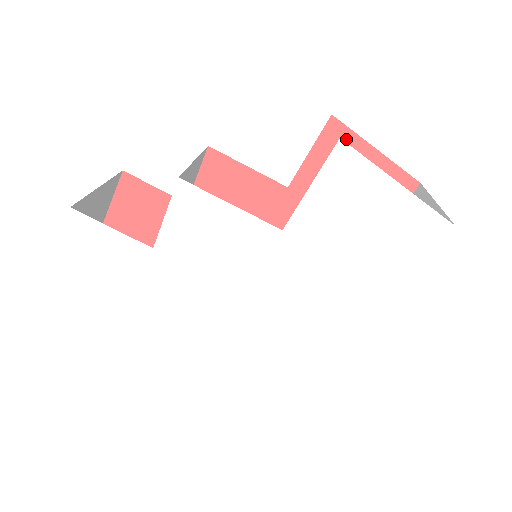
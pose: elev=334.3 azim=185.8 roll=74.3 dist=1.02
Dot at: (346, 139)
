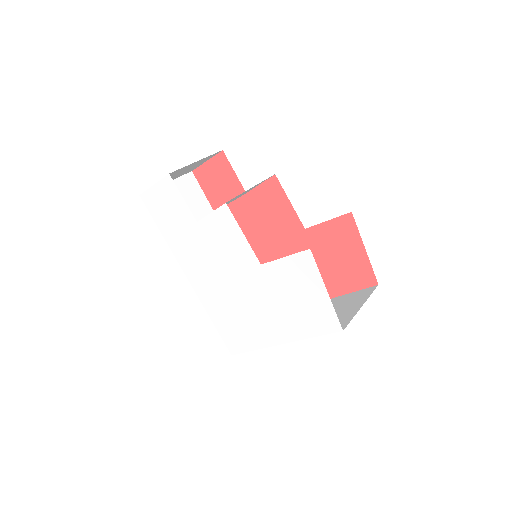
Dot at: (352, 230)
